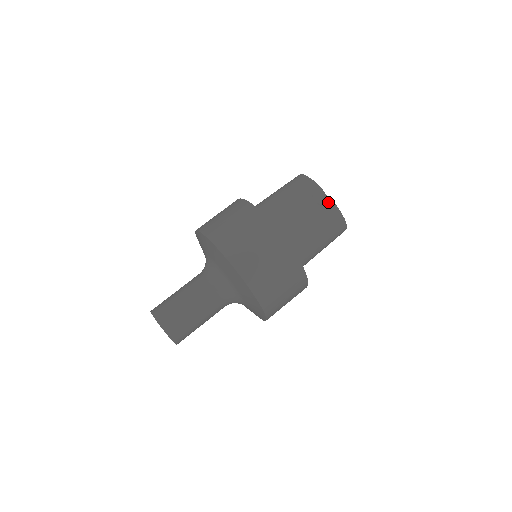
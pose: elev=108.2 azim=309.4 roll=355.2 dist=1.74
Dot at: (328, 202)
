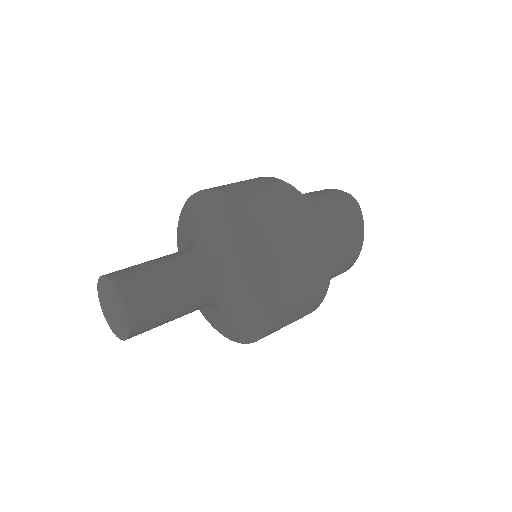
Dot at: occluded
